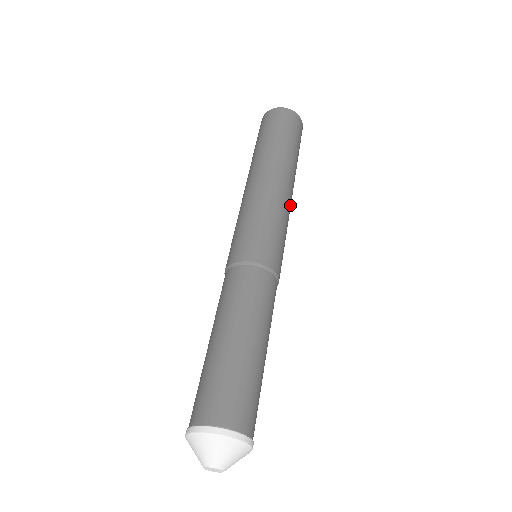
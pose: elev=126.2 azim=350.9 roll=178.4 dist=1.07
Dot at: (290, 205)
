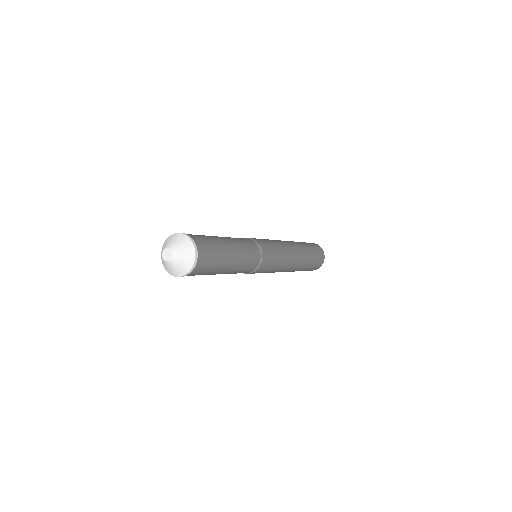
Dot at: (288, 267)
